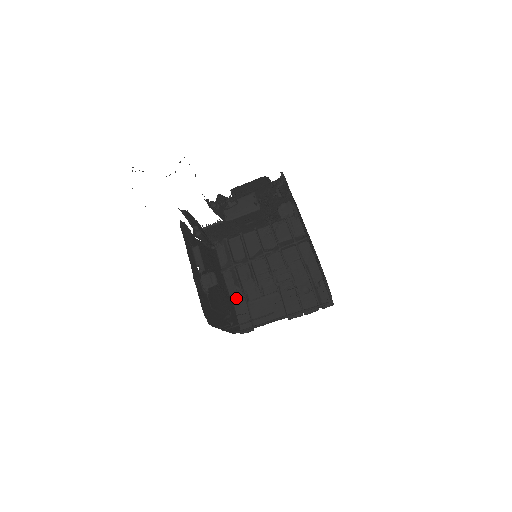
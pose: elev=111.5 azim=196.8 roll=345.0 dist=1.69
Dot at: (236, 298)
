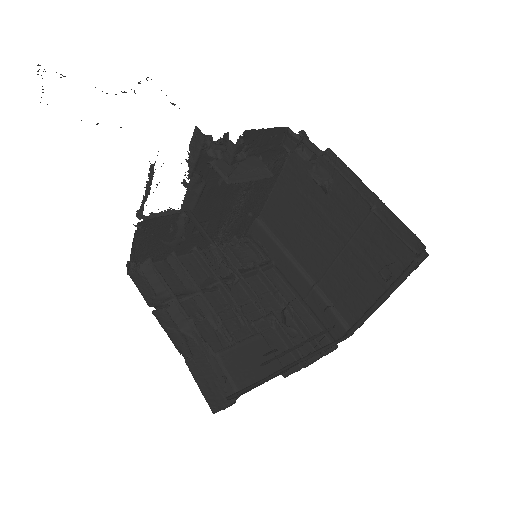
Dot at: (188, 352)
